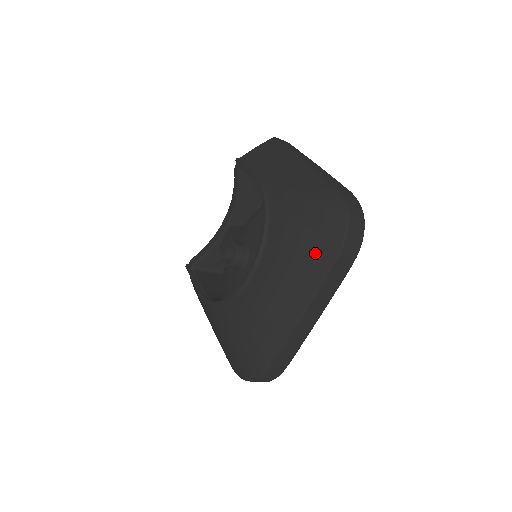
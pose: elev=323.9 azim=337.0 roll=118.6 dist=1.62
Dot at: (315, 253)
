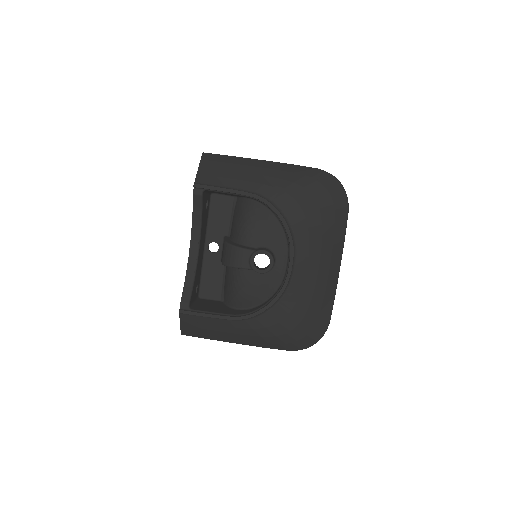
Dot at: (335, 219)
